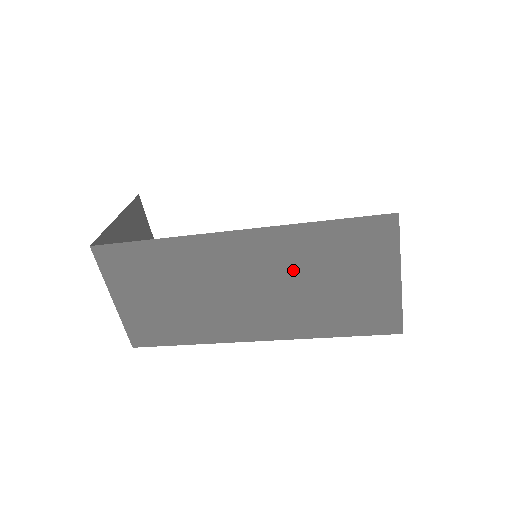
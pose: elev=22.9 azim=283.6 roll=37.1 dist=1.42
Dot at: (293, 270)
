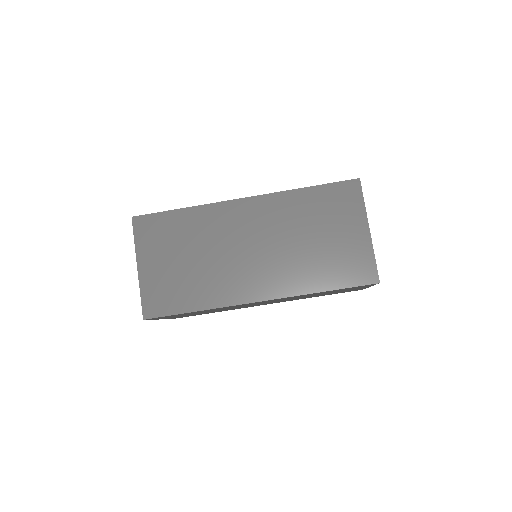
Dot at: (288, 228)
